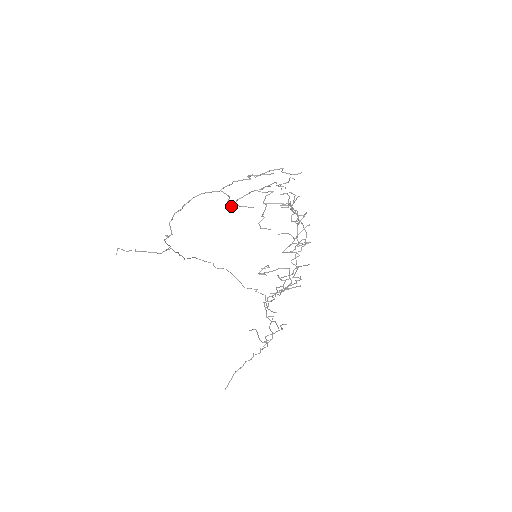
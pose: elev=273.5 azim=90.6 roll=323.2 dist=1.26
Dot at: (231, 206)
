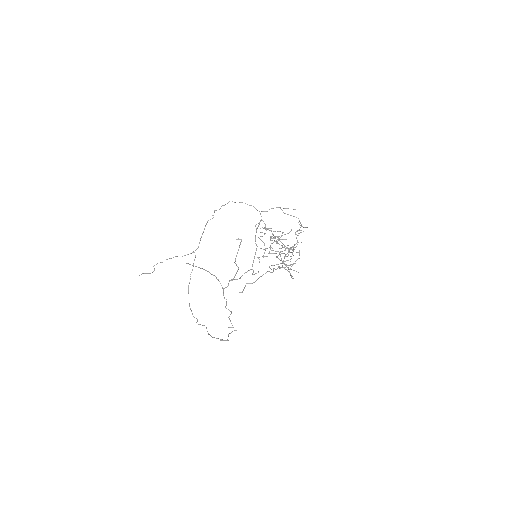
Dot at: occluded
